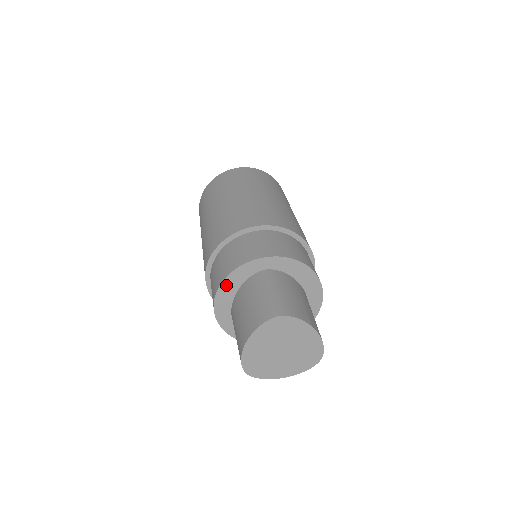
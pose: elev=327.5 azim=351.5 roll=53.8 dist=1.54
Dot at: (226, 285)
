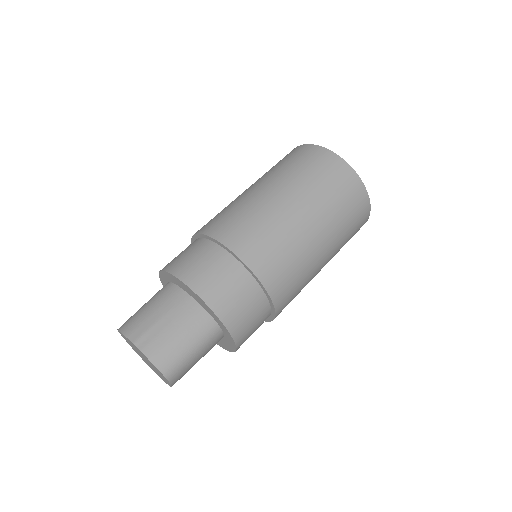
Dot at: occluded
